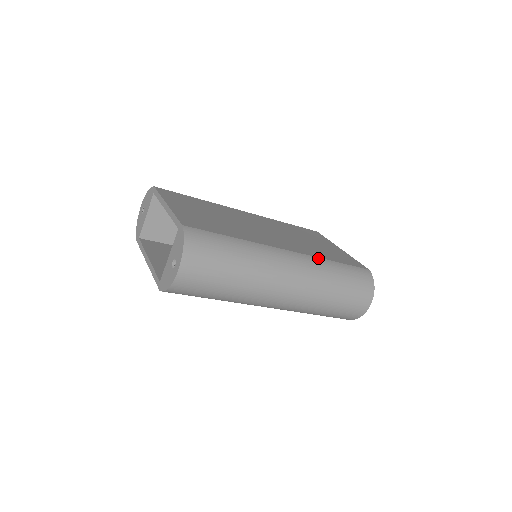
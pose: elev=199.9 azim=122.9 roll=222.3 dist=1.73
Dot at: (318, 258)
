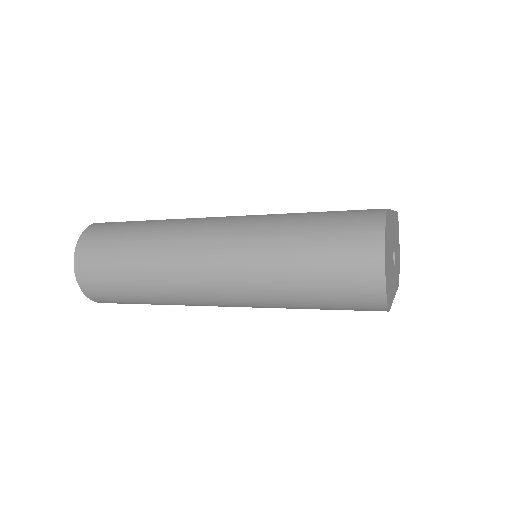
Dot at: (271, 215)
